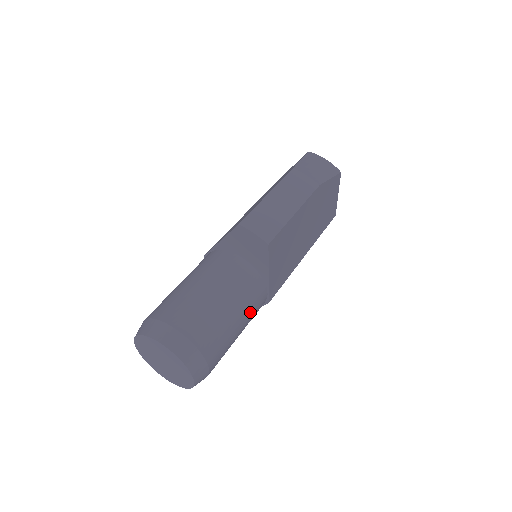
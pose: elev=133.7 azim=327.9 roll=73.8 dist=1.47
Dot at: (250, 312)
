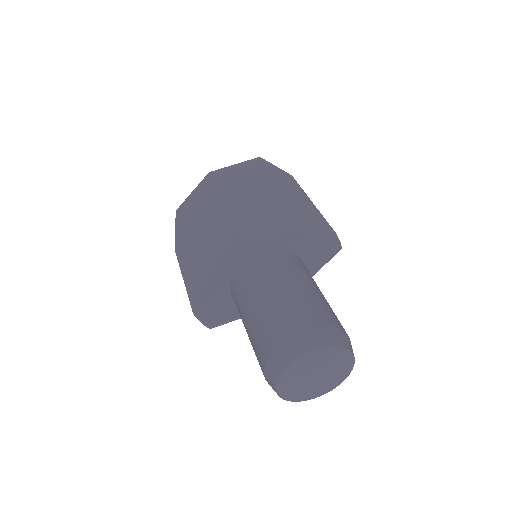
Dot at: occluded
